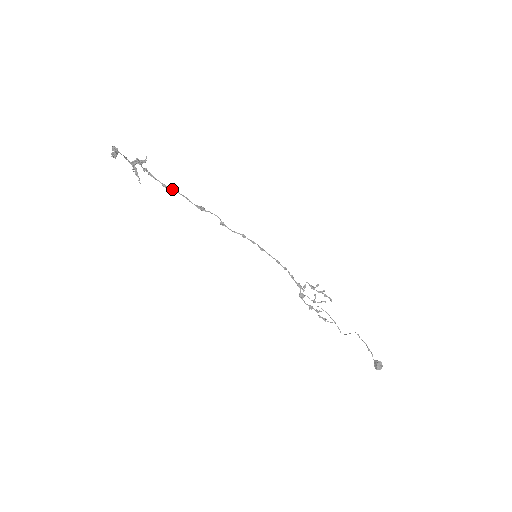
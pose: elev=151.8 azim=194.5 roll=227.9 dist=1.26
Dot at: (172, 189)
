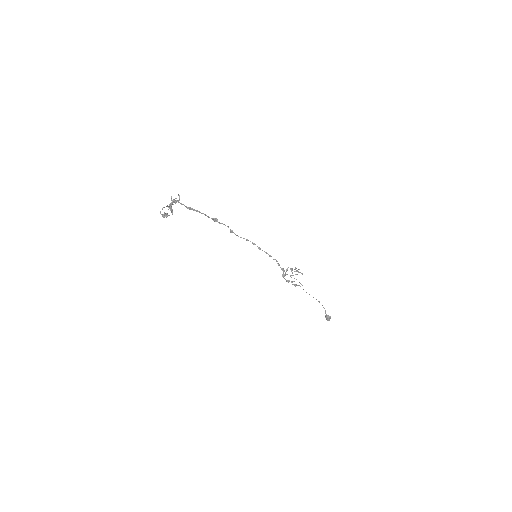
Dot at: (194, 210)
